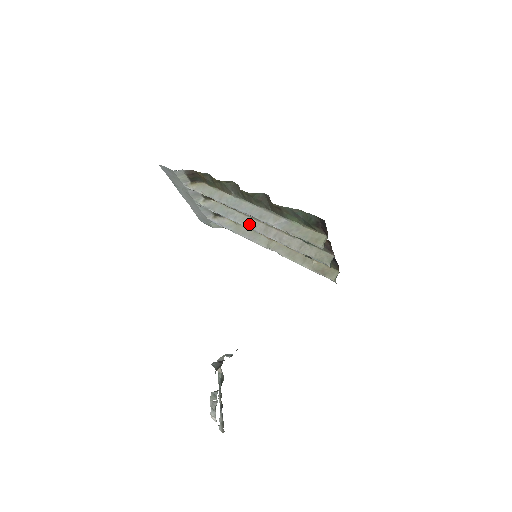
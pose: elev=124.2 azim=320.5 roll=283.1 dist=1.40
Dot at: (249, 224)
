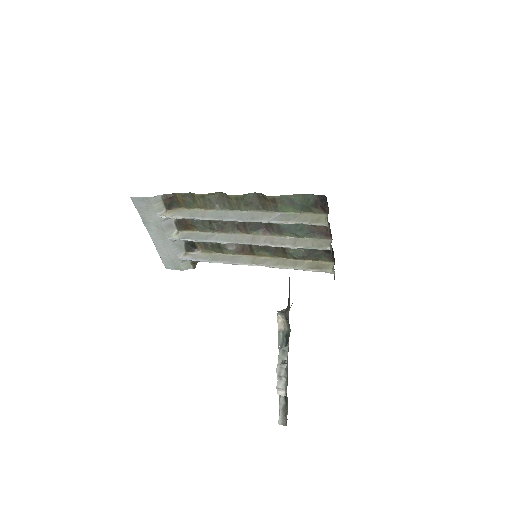
Dot at: (234, 239)
